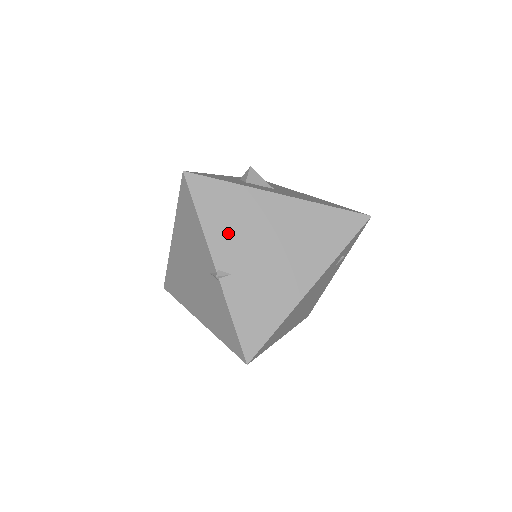
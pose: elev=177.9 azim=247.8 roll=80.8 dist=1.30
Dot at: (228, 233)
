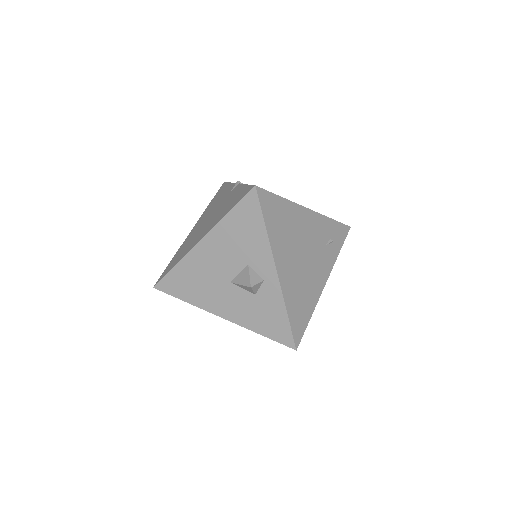
Dot at: occluded
